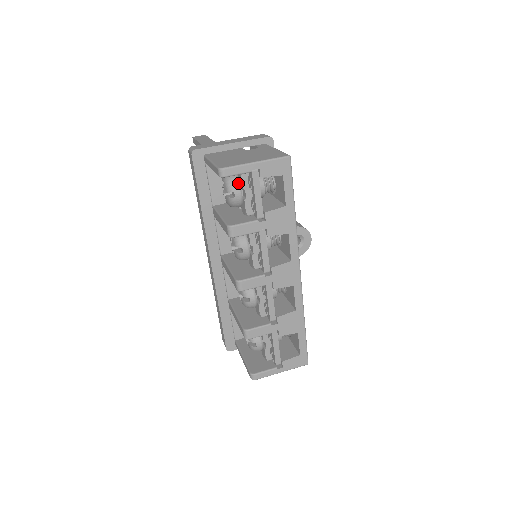
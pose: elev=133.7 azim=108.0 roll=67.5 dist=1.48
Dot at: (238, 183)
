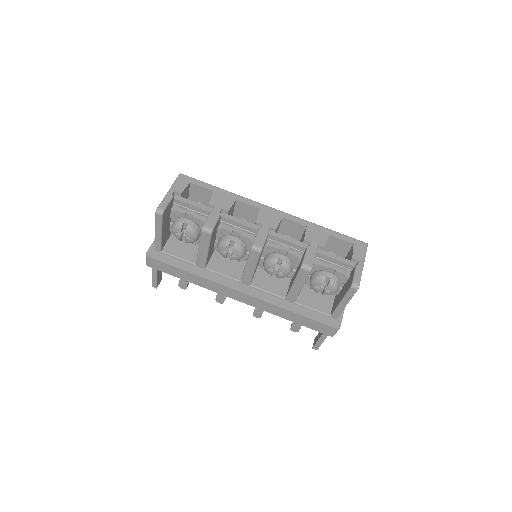
Dot at: (180, 218)
